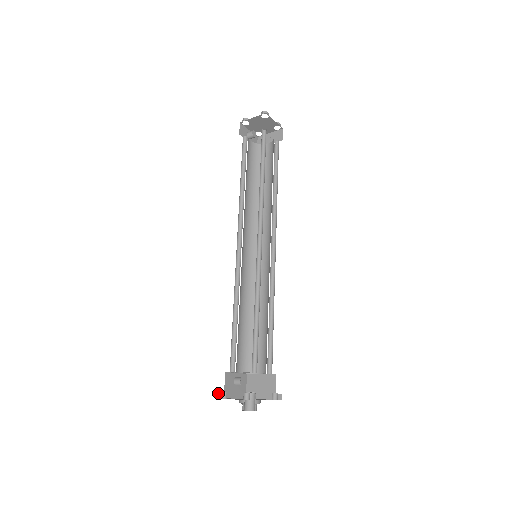
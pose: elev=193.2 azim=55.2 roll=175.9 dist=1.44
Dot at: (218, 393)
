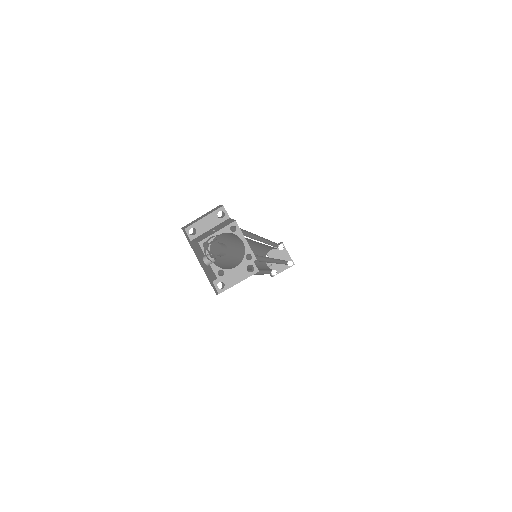
Dot at: (185, 232)
